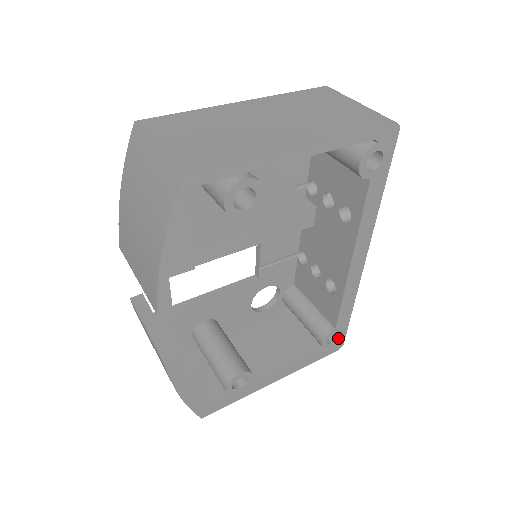
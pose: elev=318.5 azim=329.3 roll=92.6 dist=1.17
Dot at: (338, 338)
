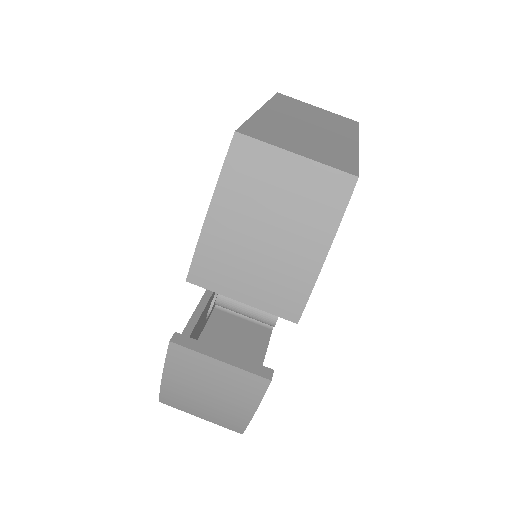
Dot at: occluded
